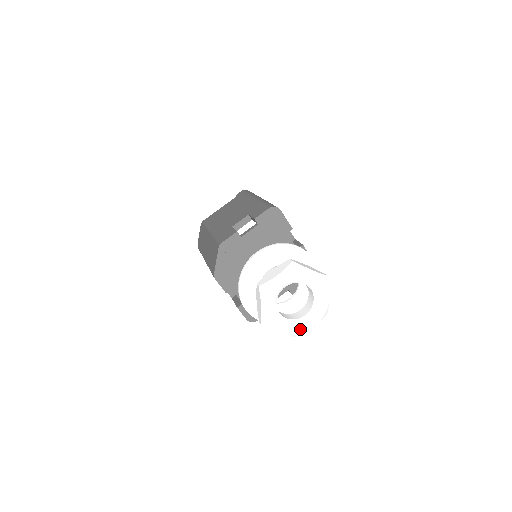
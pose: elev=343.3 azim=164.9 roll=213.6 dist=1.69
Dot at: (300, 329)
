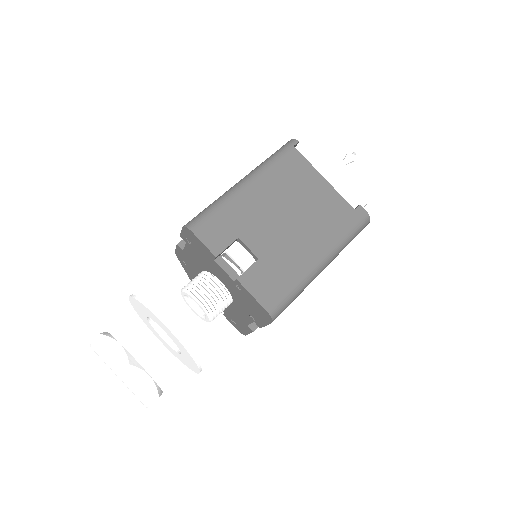
Dot at: (140, 401)
